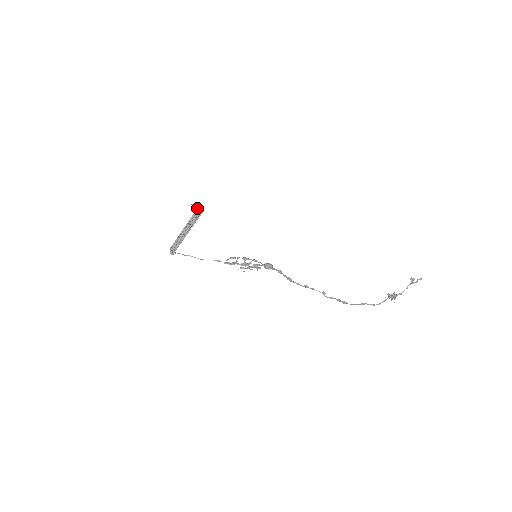
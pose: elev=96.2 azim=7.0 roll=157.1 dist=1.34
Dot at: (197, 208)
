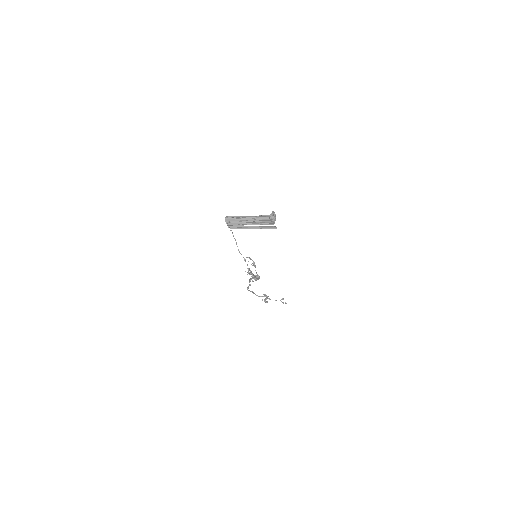
Dot at: (274, 219)
